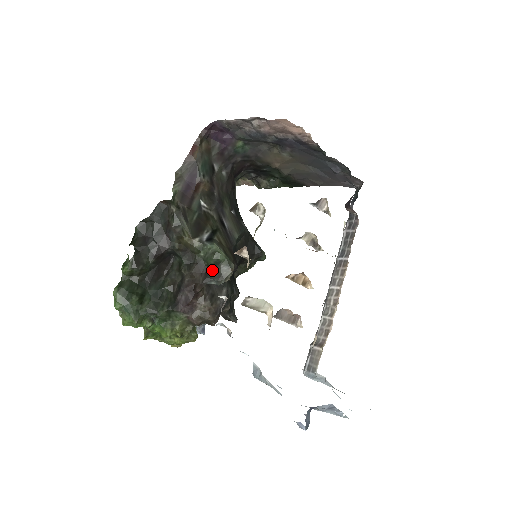
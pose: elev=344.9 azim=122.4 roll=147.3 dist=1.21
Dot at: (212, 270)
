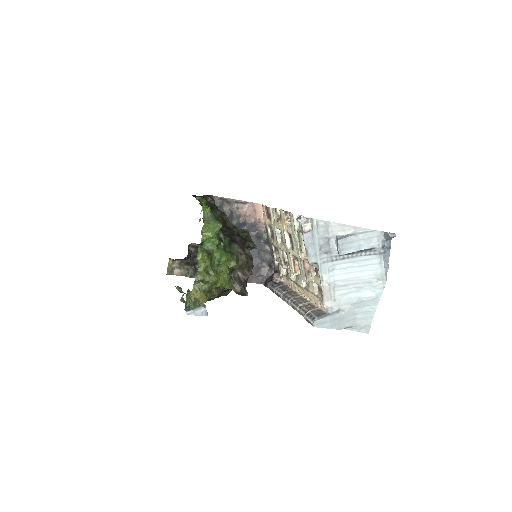
Dot at: occluded
